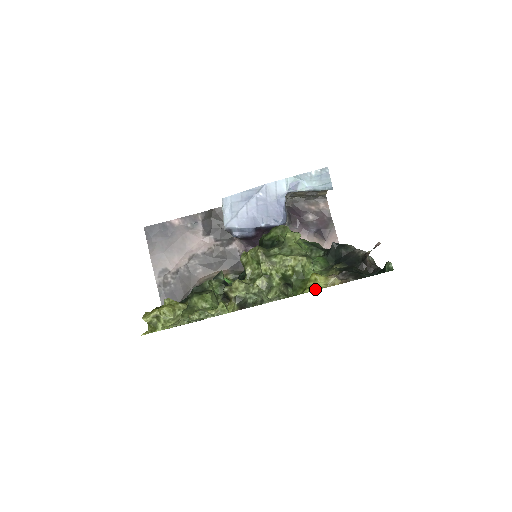
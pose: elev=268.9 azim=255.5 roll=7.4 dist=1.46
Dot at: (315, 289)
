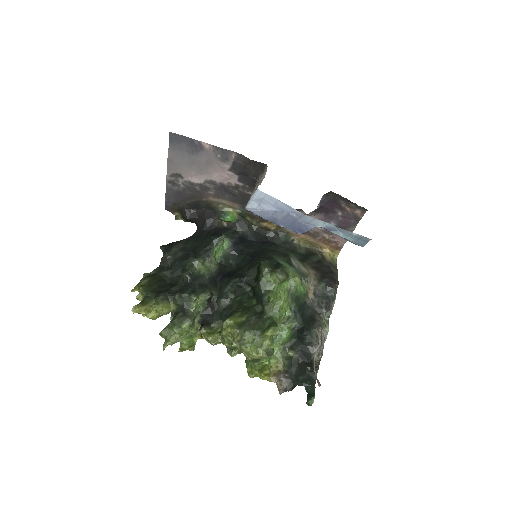
Dot at: occluded
